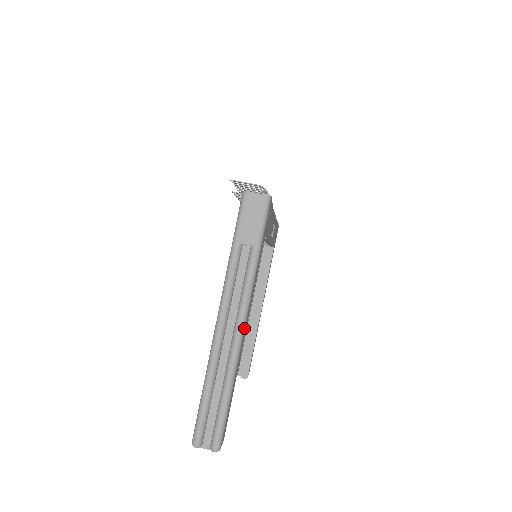
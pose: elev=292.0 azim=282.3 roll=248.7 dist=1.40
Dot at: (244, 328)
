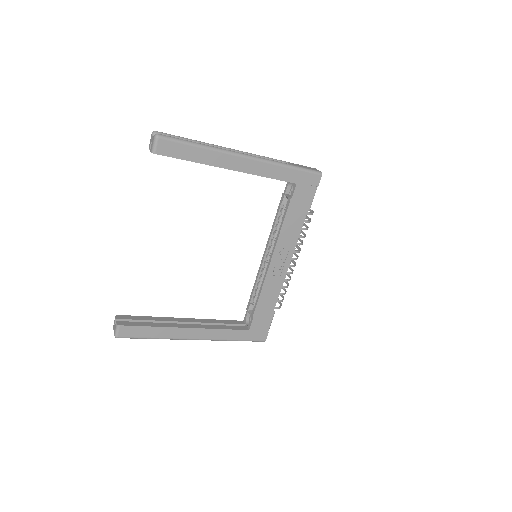
Dot at: (244, 157)
